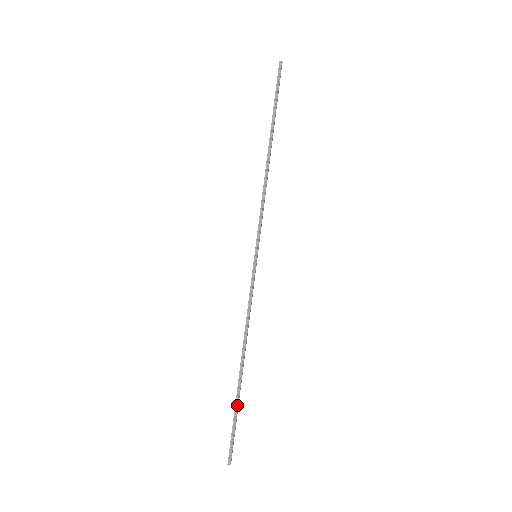
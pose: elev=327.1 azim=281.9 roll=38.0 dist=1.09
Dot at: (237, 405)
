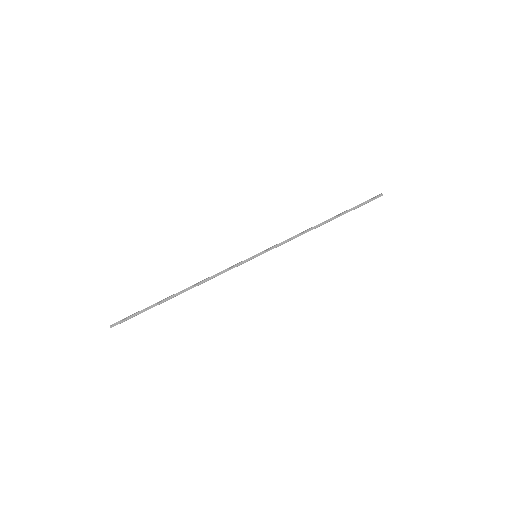
Dot at: (153, 305)
